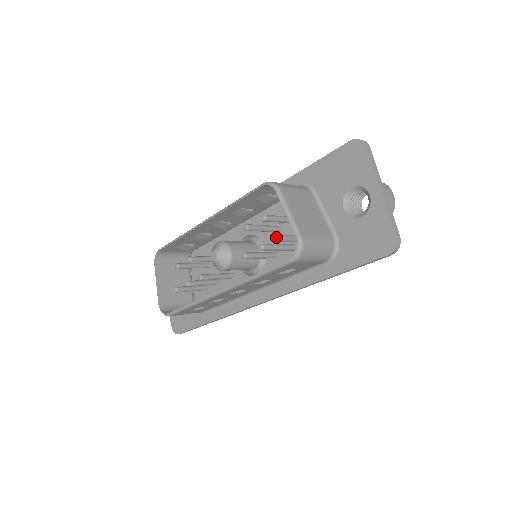
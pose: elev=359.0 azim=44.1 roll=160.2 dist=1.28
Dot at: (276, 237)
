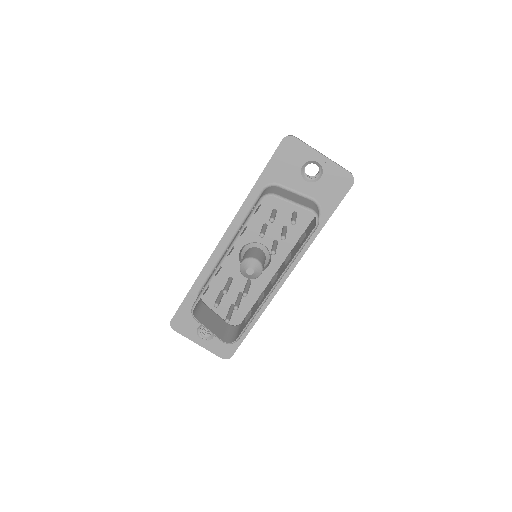
Dot at: (267, 232)
